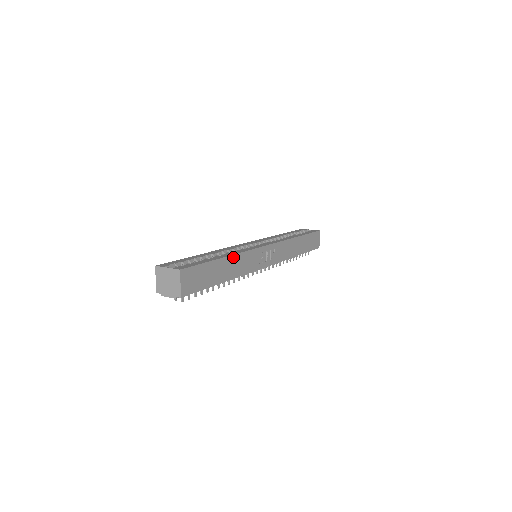
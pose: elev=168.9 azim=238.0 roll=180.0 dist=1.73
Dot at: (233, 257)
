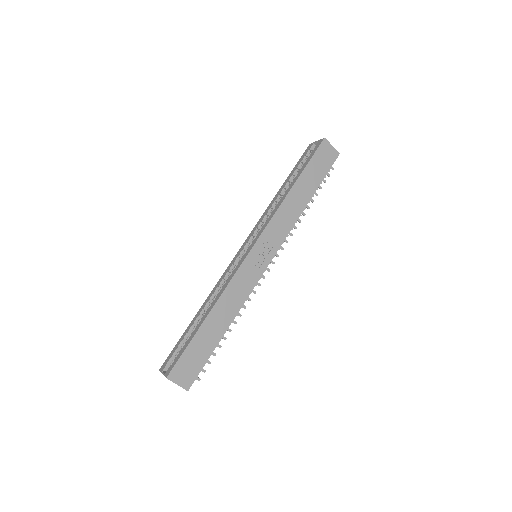
Dot at: (217, 305)
